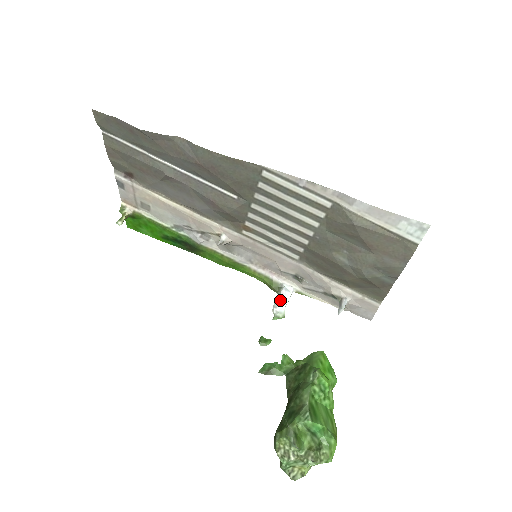
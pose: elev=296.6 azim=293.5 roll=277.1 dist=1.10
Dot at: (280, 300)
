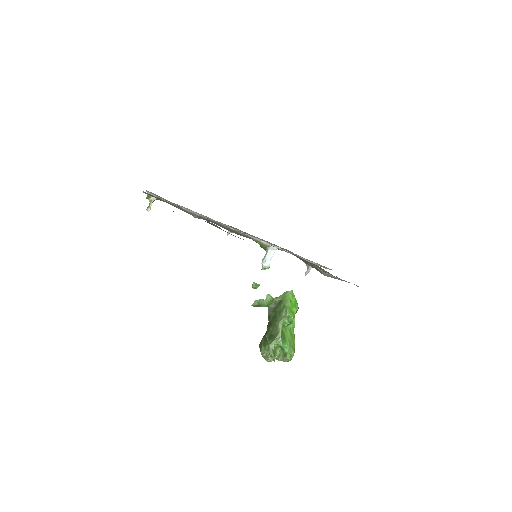
Dot at: (267, 258)
